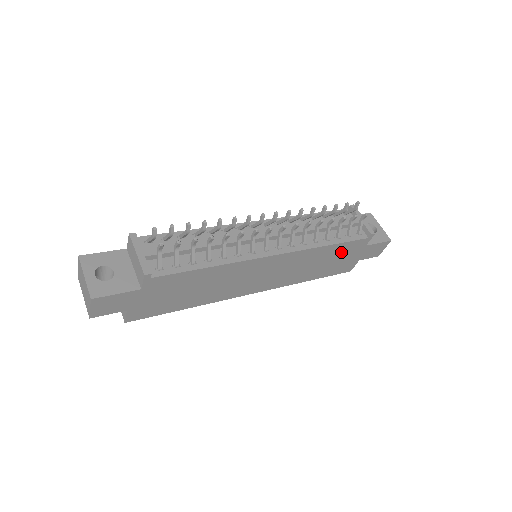
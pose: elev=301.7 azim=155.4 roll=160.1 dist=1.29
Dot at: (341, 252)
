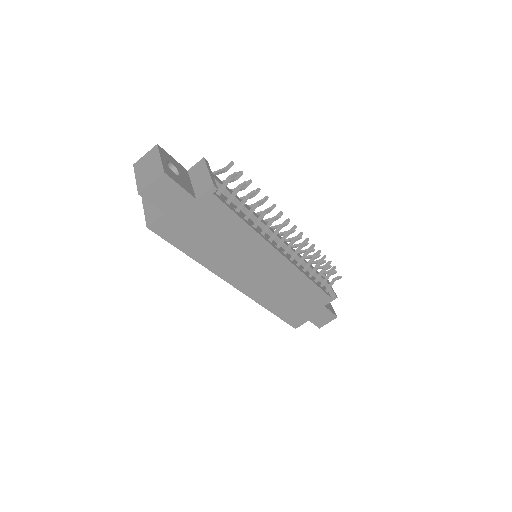
Dot at: (309, 297)
